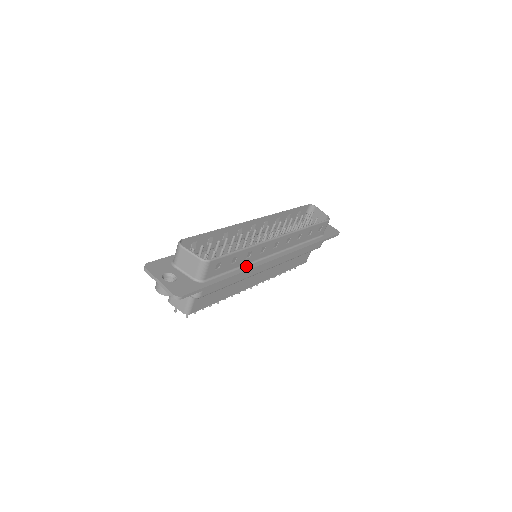
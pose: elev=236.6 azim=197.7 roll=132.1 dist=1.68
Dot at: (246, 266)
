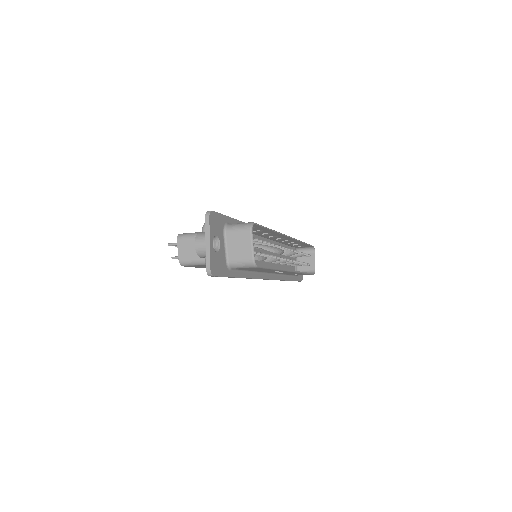
Dot at: (255, 273)
